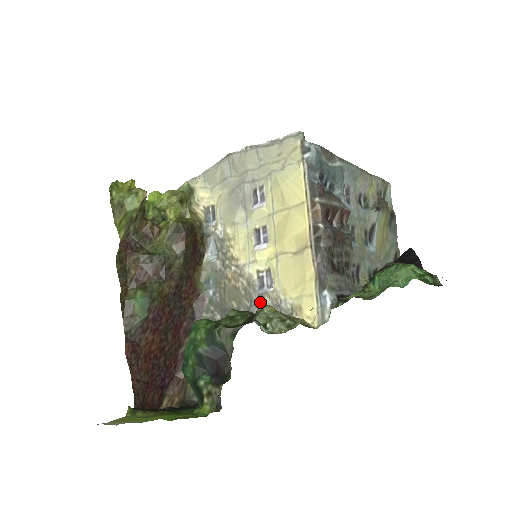
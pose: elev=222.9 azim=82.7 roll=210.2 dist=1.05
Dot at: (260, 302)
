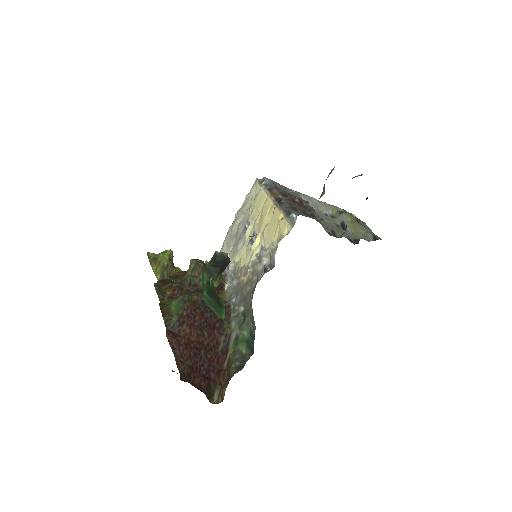
Dot at: (262, 267)
